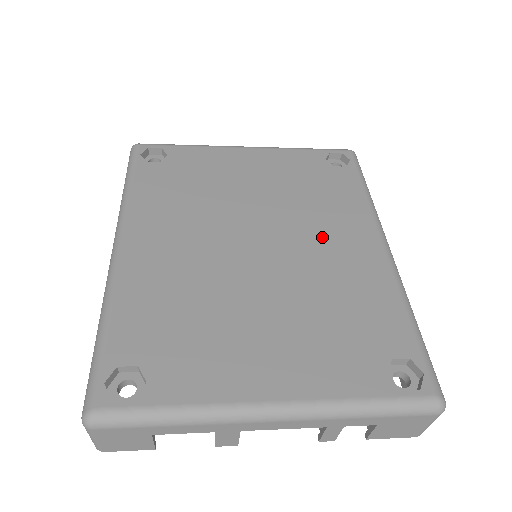
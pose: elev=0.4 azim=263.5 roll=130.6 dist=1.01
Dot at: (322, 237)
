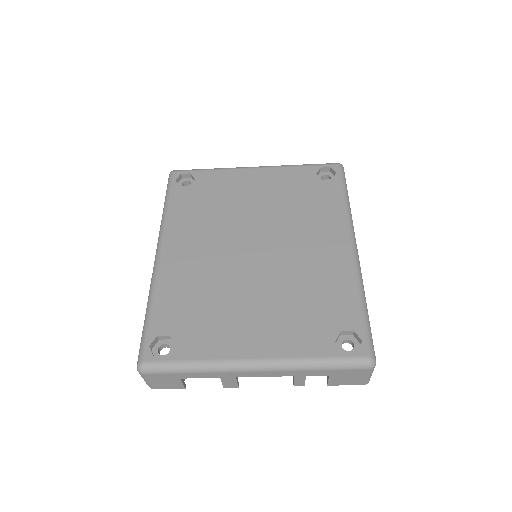
Dot at: (304, 241)
